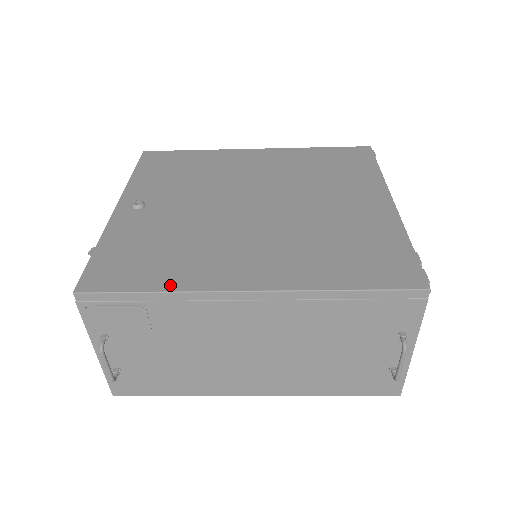
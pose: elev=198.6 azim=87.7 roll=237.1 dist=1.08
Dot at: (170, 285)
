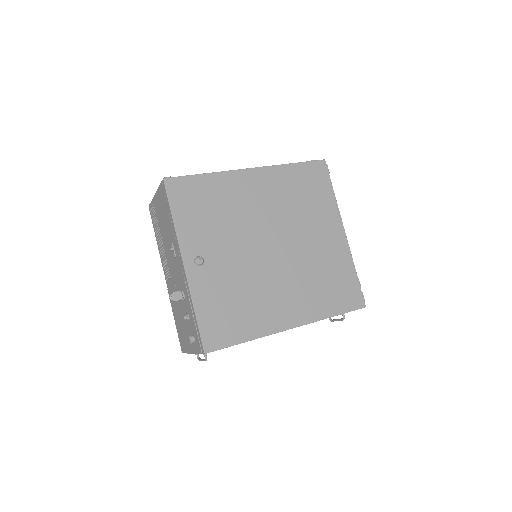
Dot at: (253, 334)
